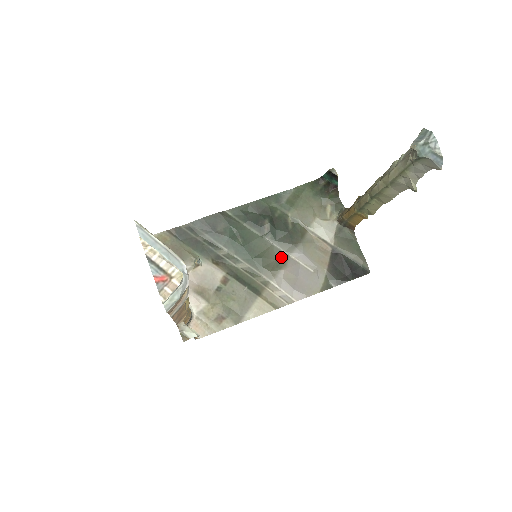
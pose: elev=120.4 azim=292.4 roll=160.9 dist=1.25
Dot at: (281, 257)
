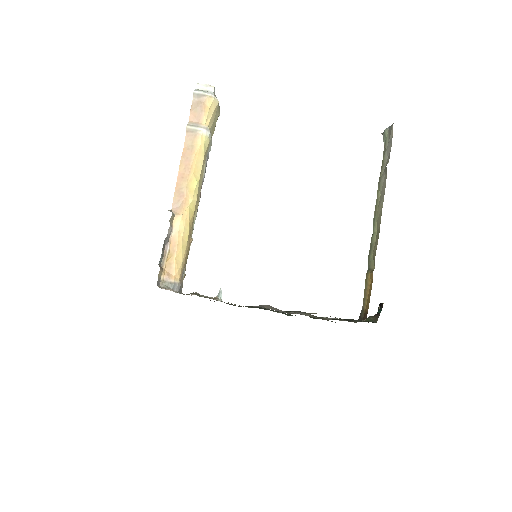
Dot at: (278, 312)
